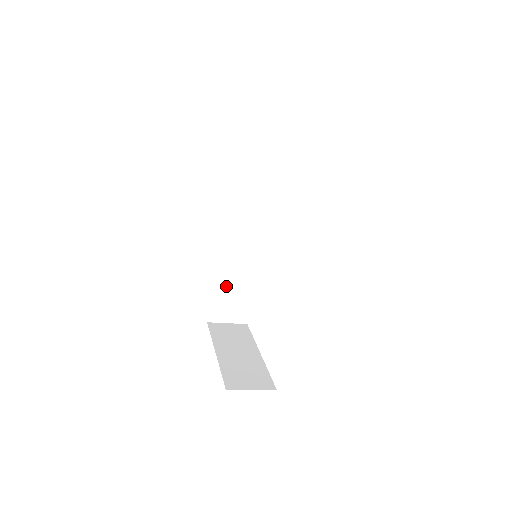
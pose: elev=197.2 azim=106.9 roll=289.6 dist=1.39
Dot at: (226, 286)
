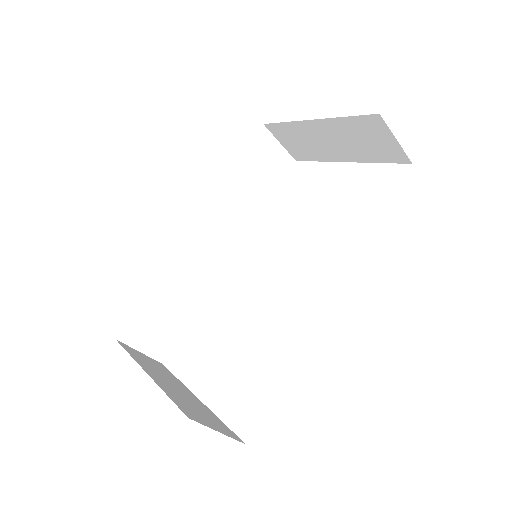
Dot at: (165, 297)
